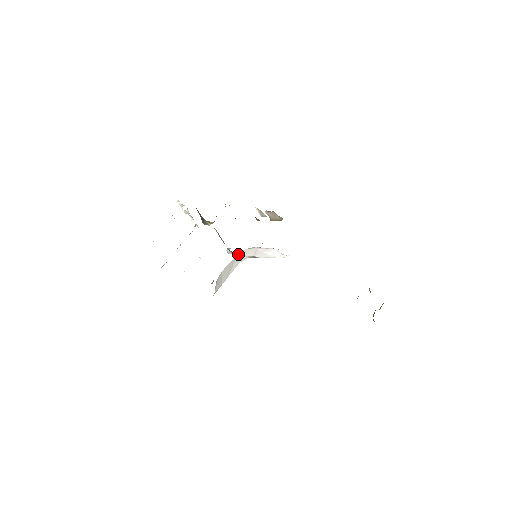
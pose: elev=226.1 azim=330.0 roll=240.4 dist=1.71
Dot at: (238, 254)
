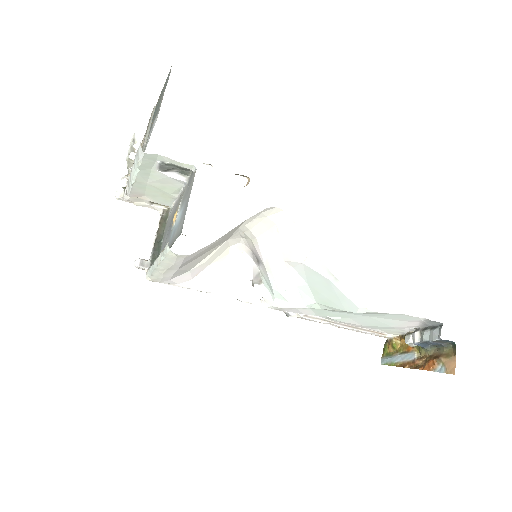
Dot at: (224, 242)
